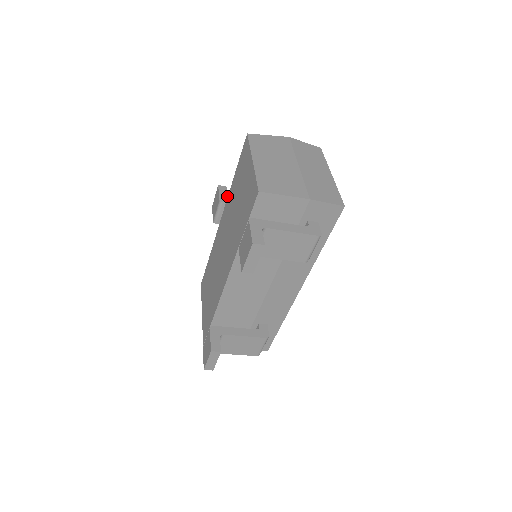
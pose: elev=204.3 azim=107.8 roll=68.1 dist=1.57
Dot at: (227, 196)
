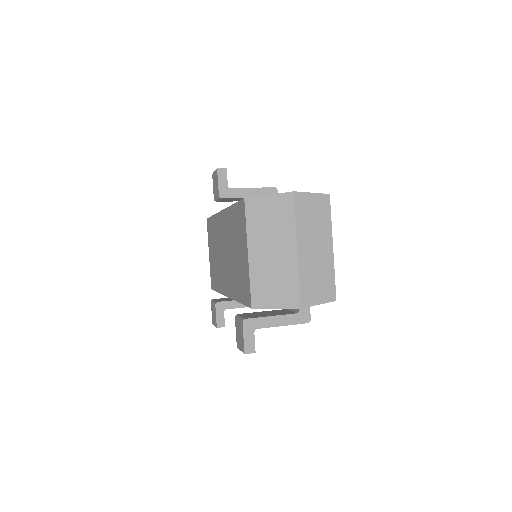
Dot at: (227, 186)
